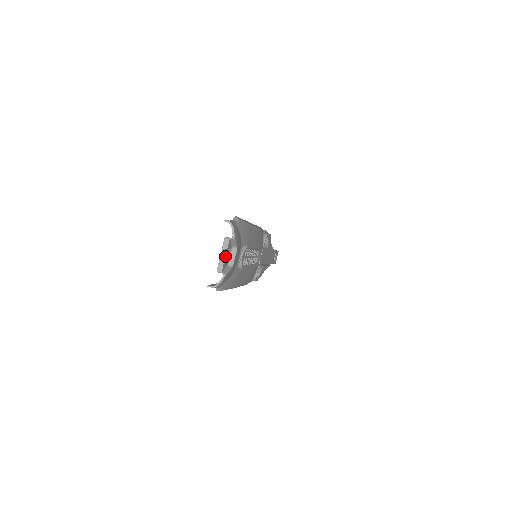
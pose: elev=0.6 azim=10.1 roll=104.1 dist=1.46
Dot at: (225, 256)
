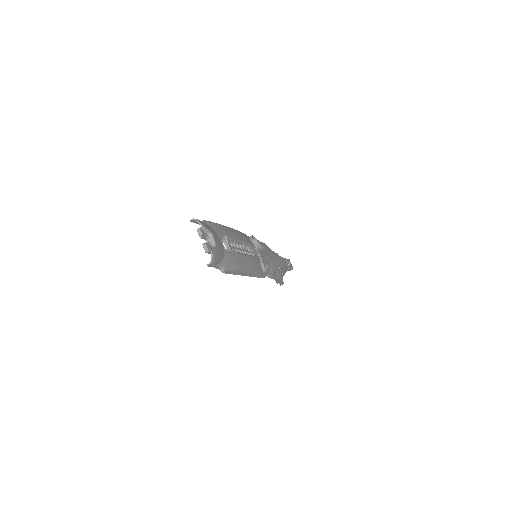
Dot at: (207, 242)
